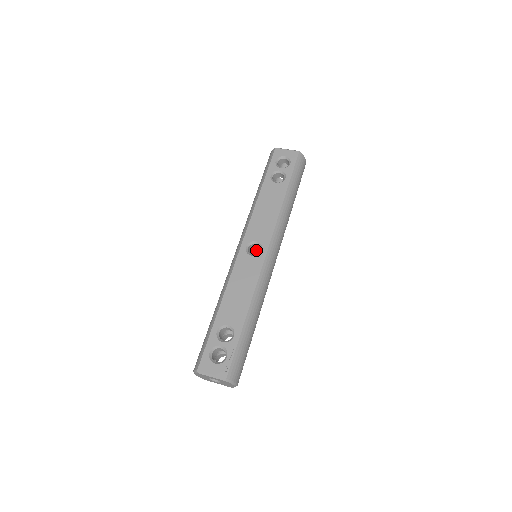
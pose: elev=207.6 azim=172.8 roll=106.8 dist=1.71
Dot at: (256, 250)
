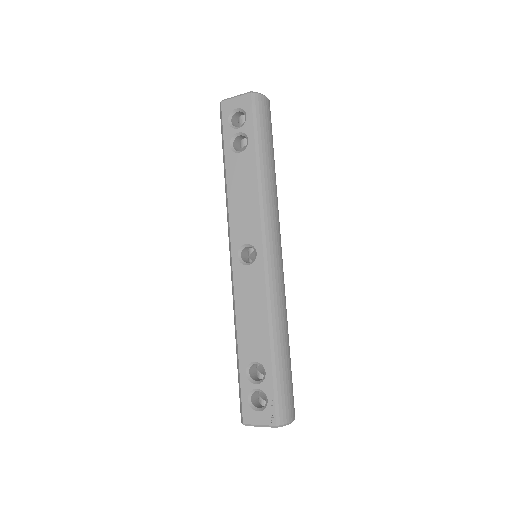
Dot at: occluded
